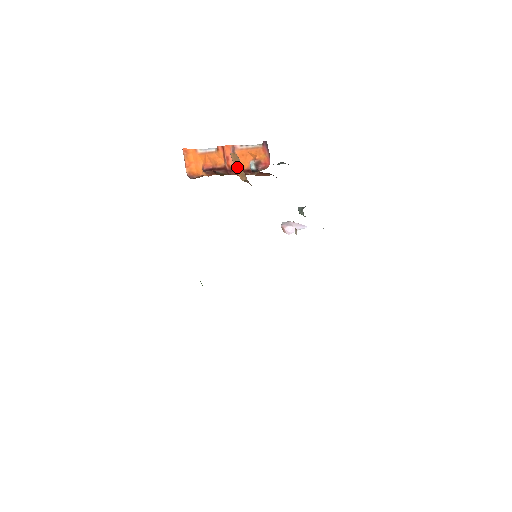
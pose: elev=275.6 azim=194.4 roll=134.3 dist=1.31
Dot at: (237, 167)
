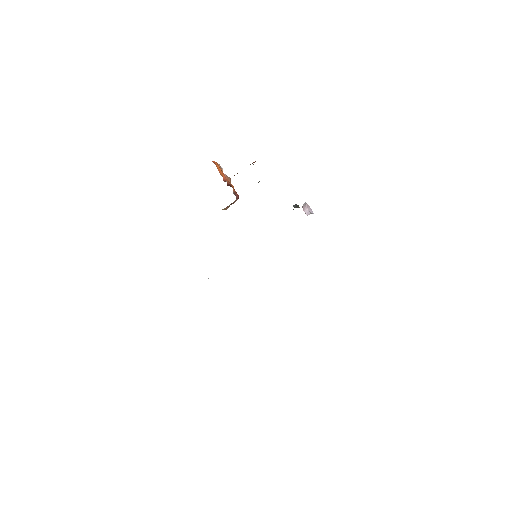
Dot at: occluded
